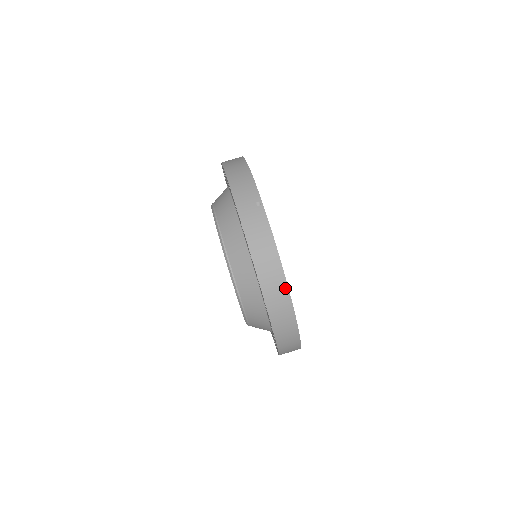
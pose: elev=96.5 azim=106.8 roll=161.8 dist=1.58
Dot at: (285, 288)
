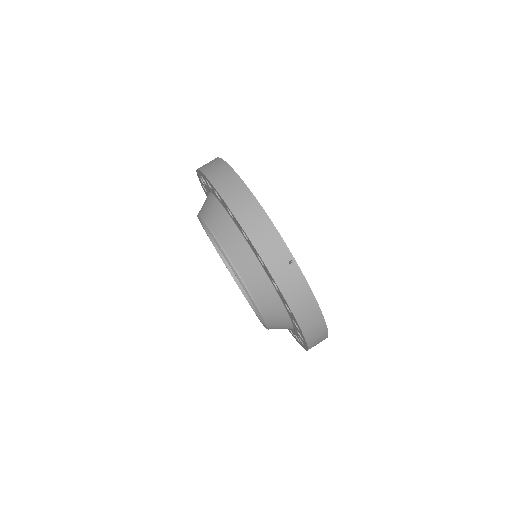
Dot at: (324, 327)
